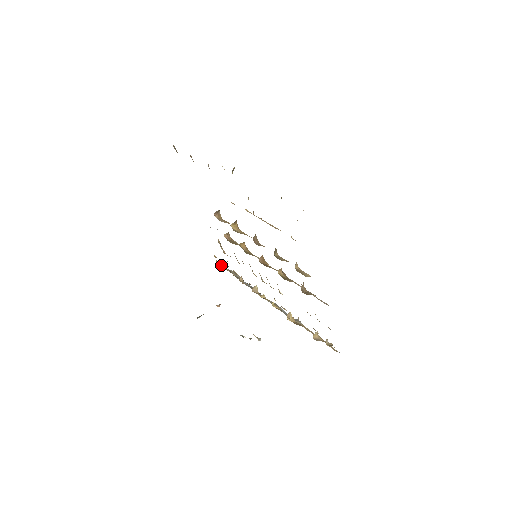
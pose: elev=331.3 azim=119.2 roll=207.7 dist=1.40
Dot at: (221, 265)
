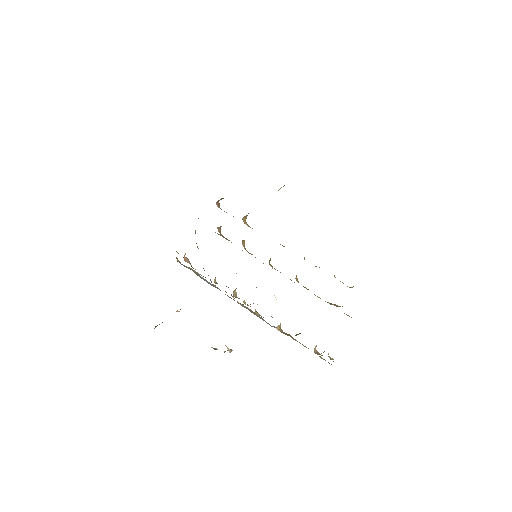
Dot at: (187, 262)
